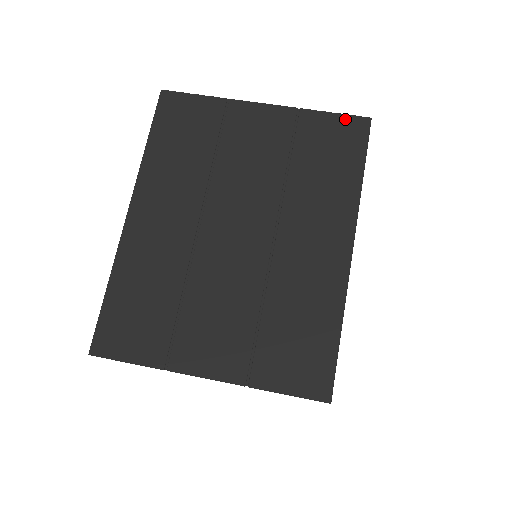
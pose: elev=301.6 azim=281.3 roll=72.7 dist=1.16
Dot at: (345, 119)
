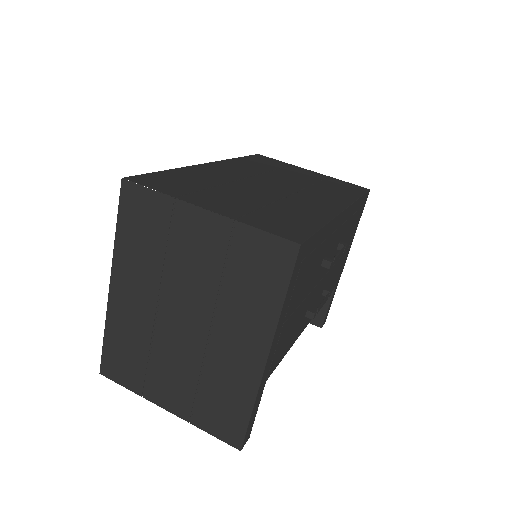
Dot at: (275, 241)
